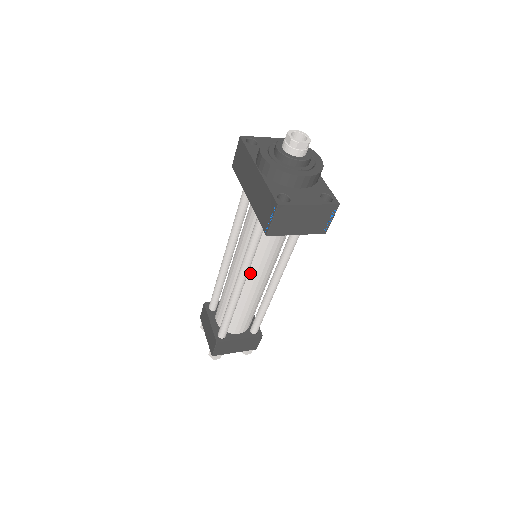
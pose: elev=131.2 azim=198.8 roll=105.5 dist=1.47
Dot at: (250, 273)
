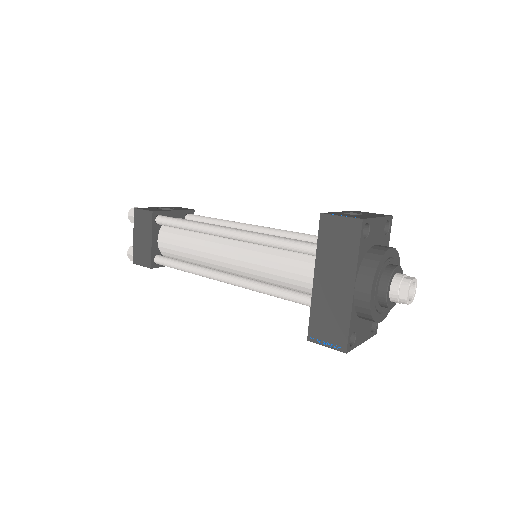
Dot at: occluded
